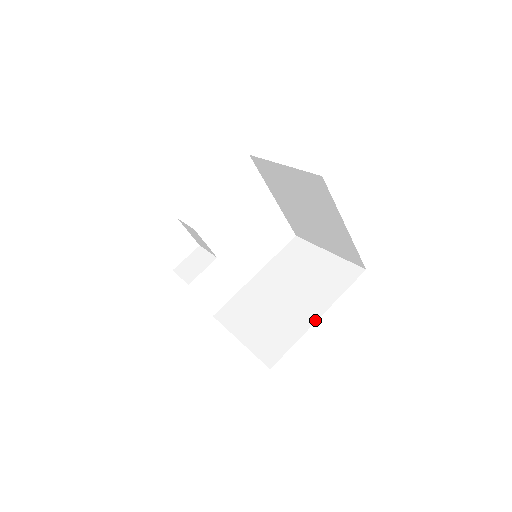
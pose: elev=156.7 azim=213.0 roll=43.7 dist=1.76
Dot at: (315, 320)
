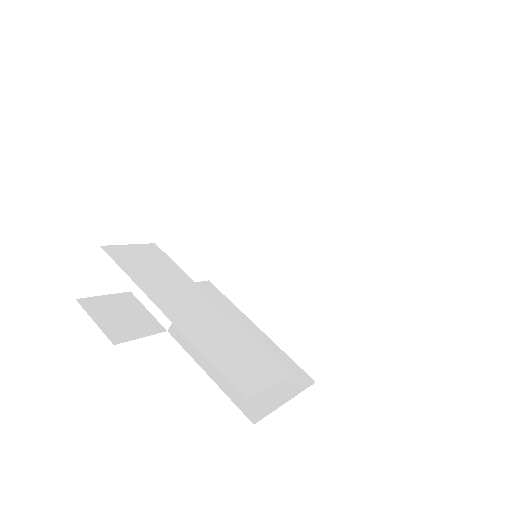
Dot at: (366, 311)
